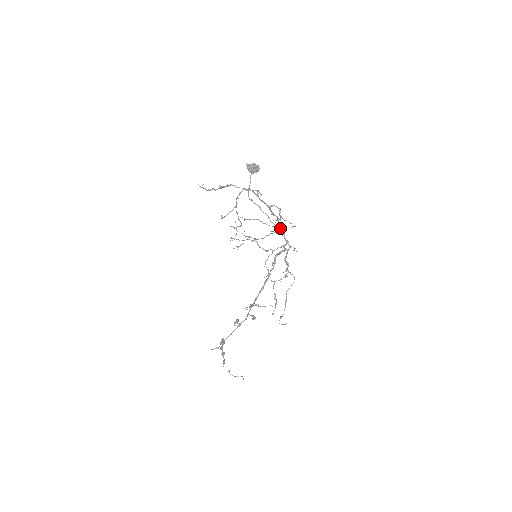
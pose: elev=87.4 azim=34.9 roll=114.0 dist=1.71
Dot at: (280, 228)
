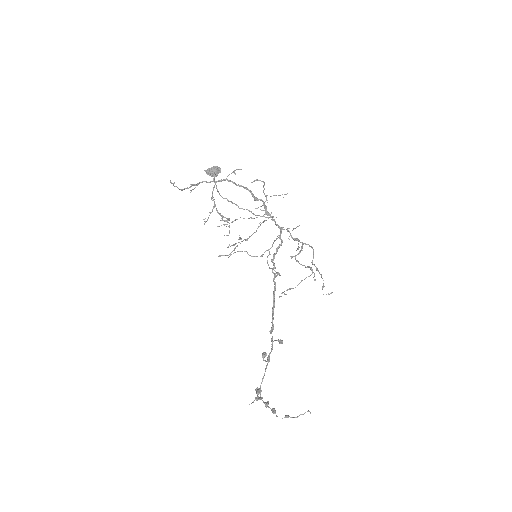
Dot at: (268, 214)
